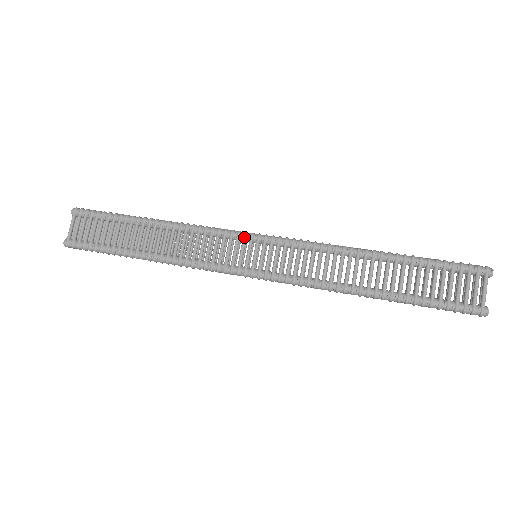
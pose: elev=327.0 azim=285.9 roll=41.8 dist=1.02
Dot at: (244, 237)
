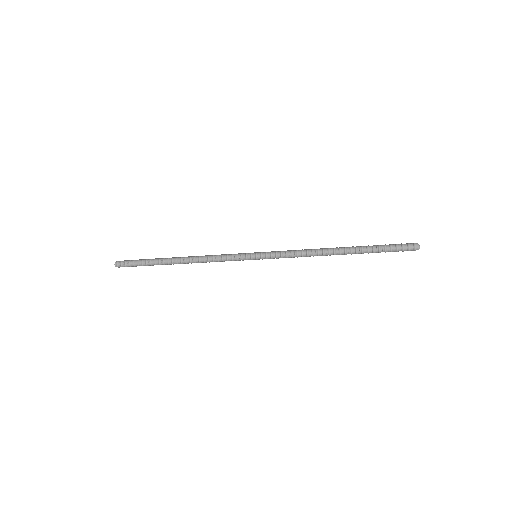
Dot at: occluded
